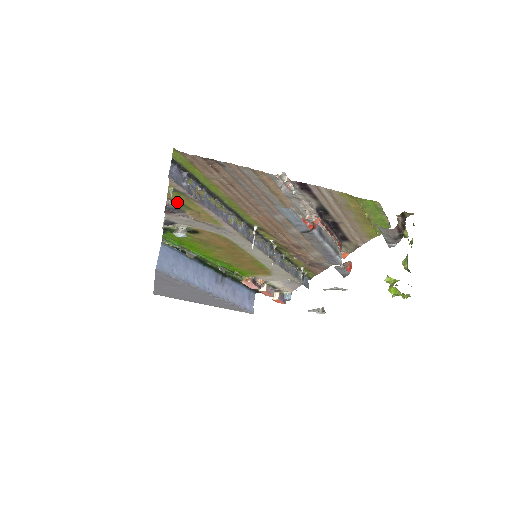
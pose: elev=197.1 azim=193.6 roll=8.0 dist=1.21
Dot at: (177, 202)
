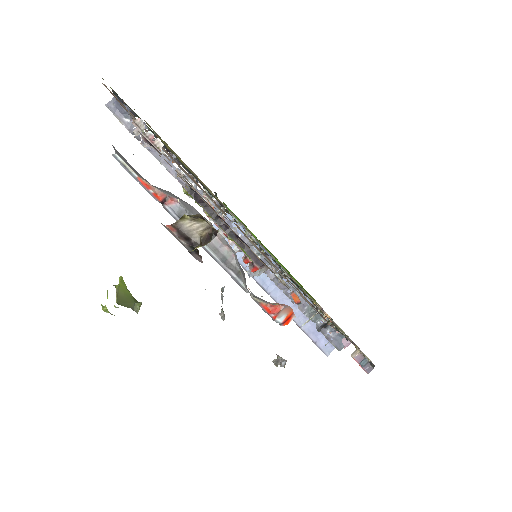
Dot at: occluded
